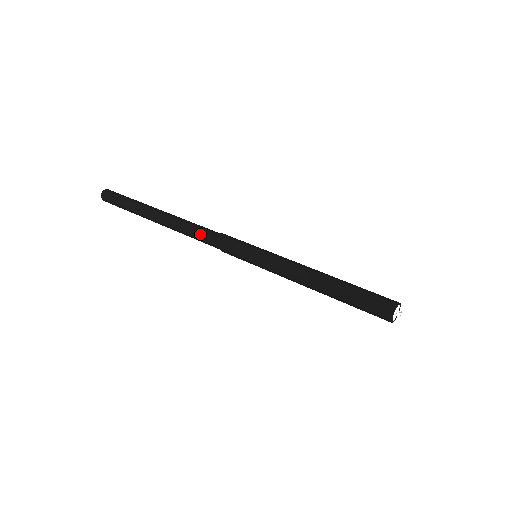
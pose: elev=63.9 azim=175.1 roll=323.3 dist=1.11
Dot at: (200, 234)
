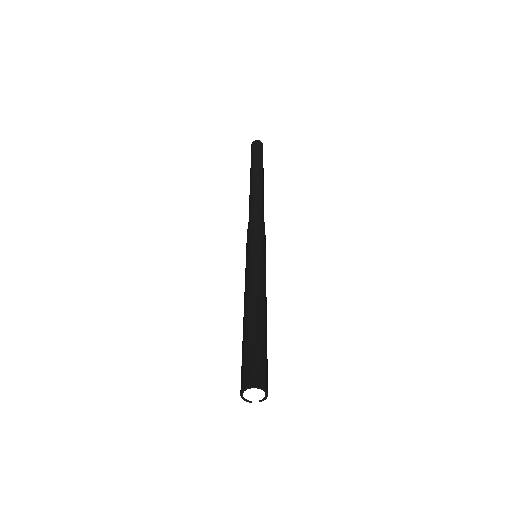
Dot at: (254, 208)
